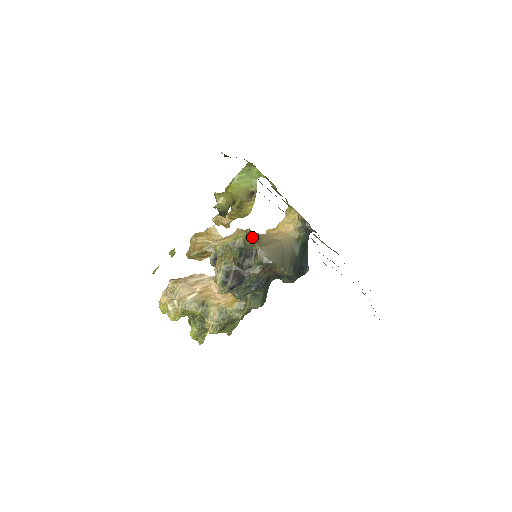
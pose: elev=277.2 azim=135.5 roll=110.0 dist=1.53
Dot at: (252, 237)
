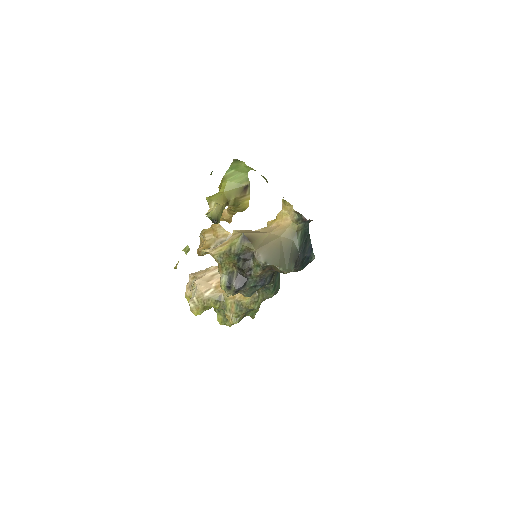
Dot at: (247, 241)
